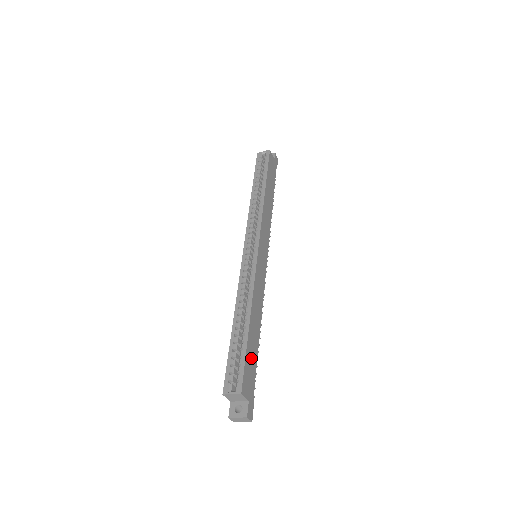
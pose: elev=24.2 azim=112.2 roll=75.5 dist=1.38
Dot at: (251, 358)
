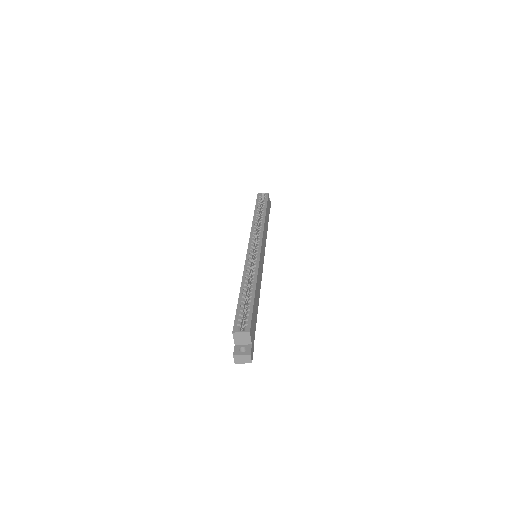
Dot at: (254, 316)
